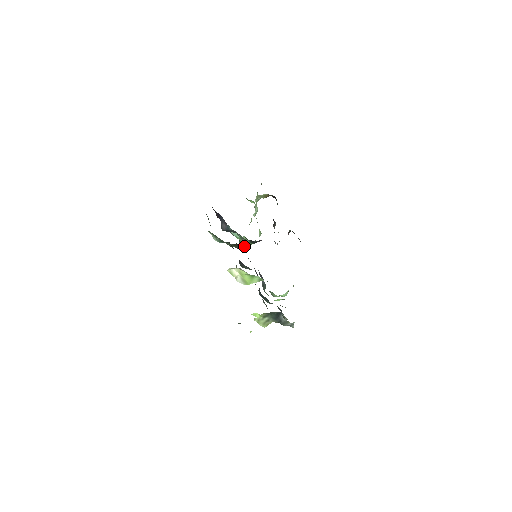
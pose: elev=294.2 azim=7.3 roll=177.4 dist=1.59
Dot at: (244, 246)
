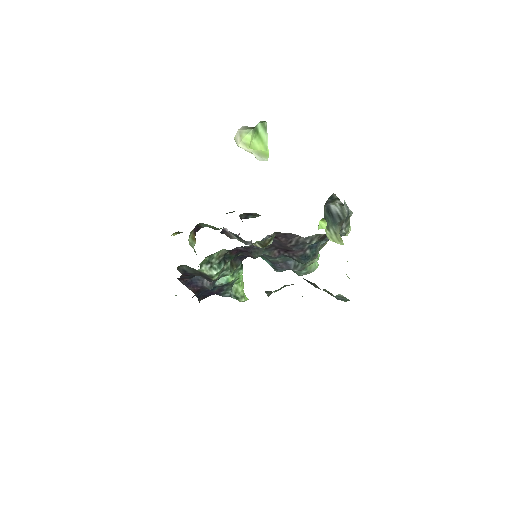
Dot at: (245, 298)
